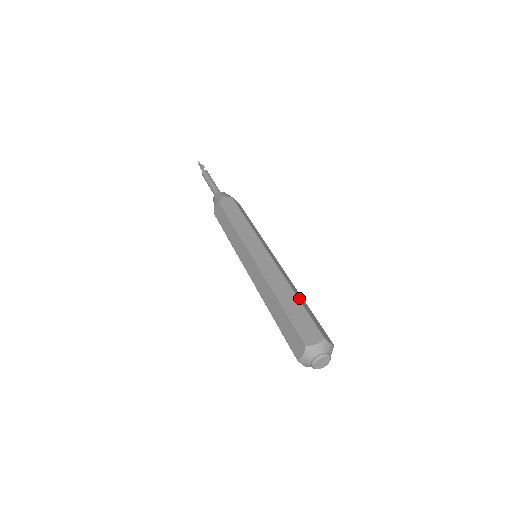
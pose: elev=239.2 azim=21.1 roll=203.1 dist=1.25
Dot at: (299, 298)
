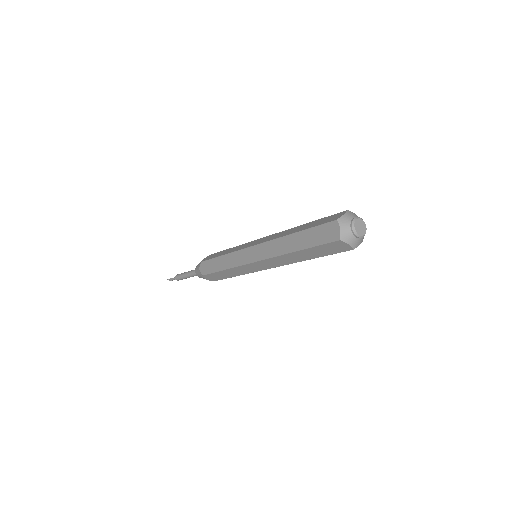
Dot at: occluded
